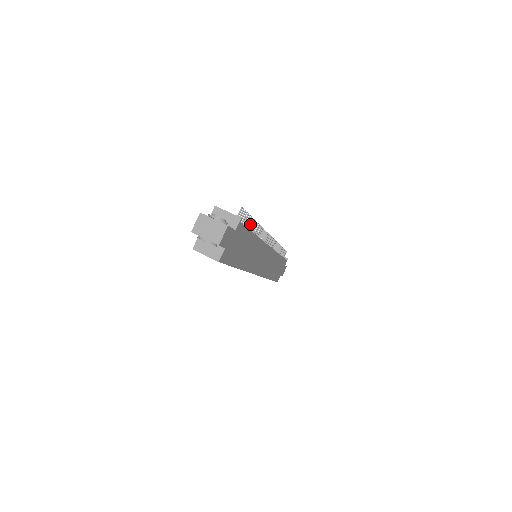
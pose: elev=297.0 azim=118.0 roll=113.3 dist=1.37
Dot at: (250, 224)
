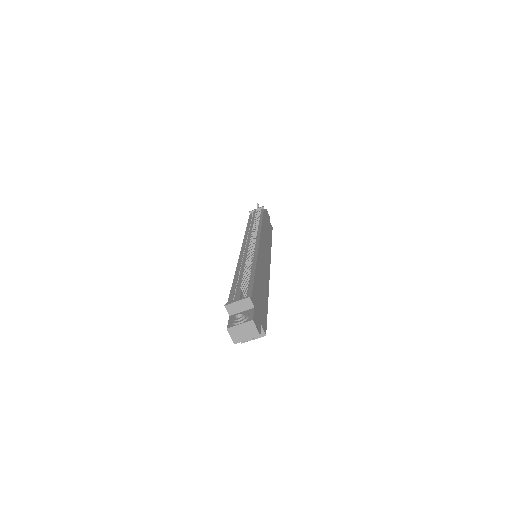
Dot at: (247, 273)
